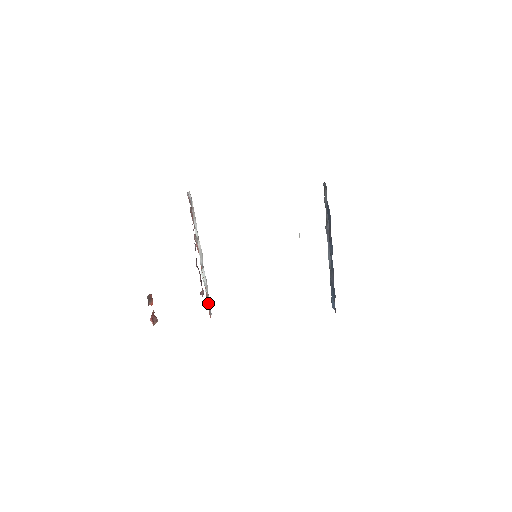
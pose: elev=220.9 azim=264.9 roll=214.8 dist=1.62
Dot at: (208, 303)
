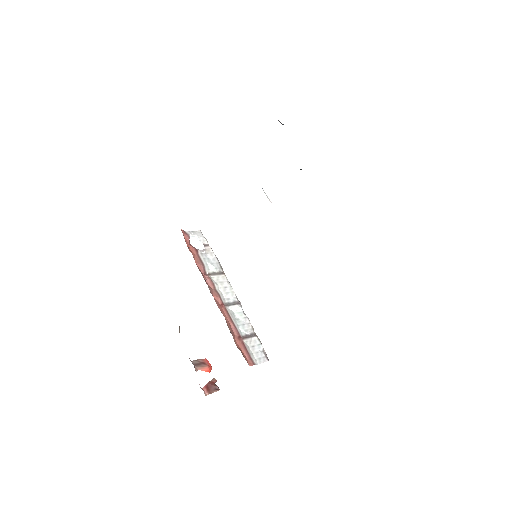
Dot at: (253, 346)
